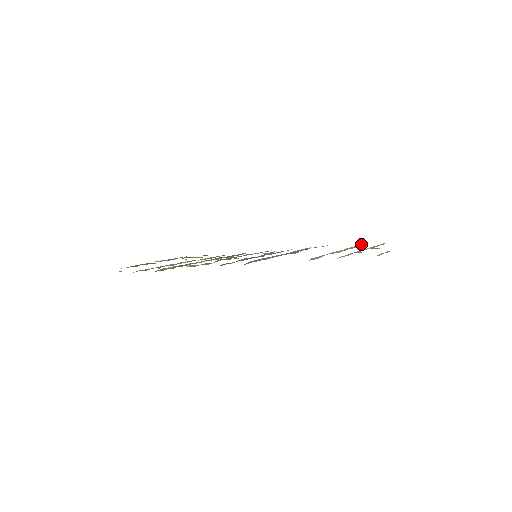
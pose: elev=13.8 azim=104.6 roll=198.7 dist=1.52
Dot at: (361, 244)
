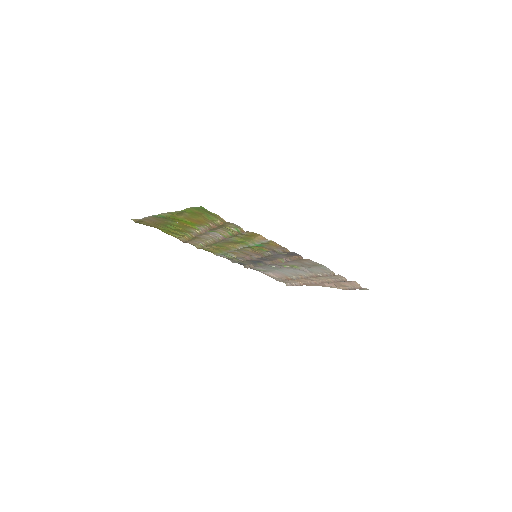
Dot at: (285, 280)
